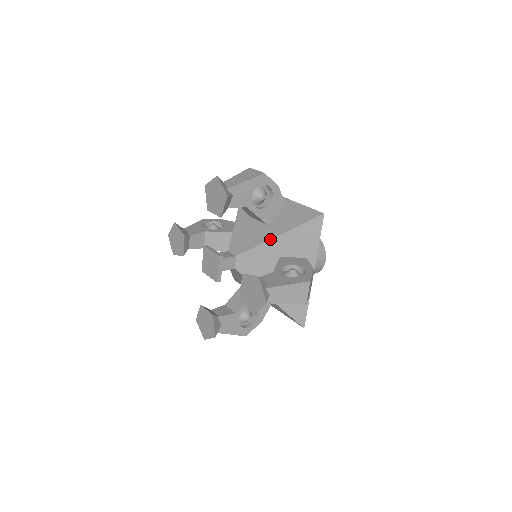
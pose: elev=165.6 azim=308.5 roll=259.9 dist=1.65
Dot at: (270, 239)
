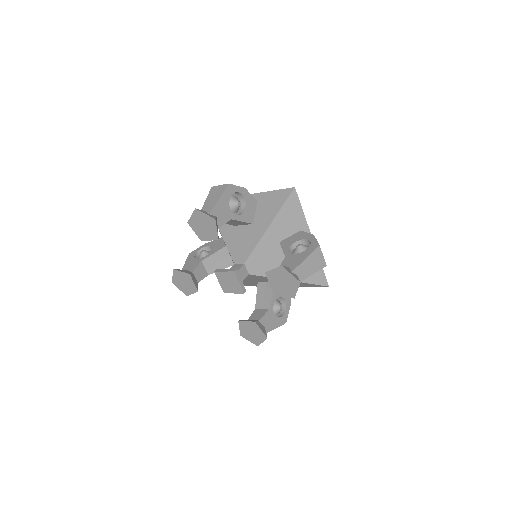
Dot at: occluded
